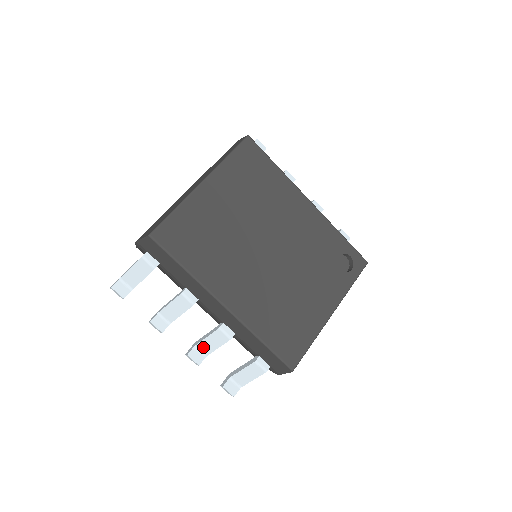
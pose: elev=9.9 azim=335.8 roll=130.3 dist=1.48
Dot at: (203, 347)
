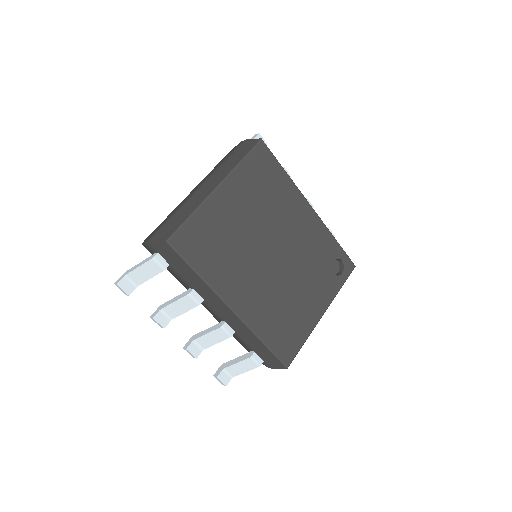
Dot at: (202, 342)
